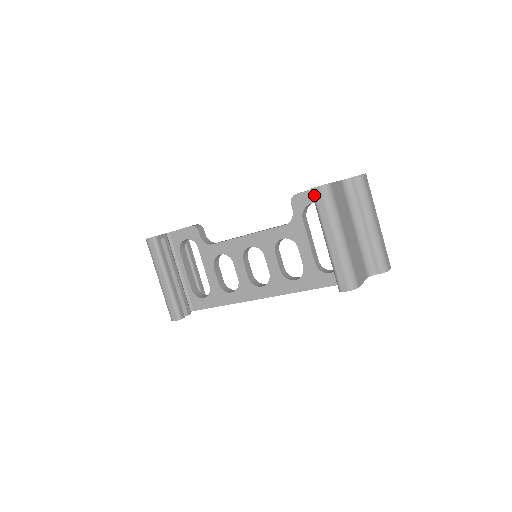
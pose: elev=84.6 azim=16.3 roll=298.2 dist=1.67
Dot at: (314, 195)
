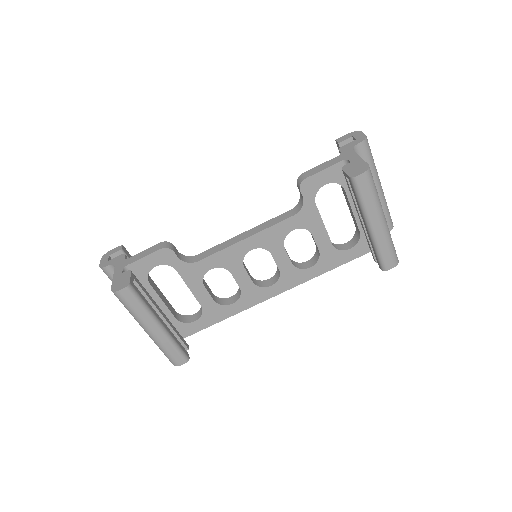
Dot at: (357, 184)
